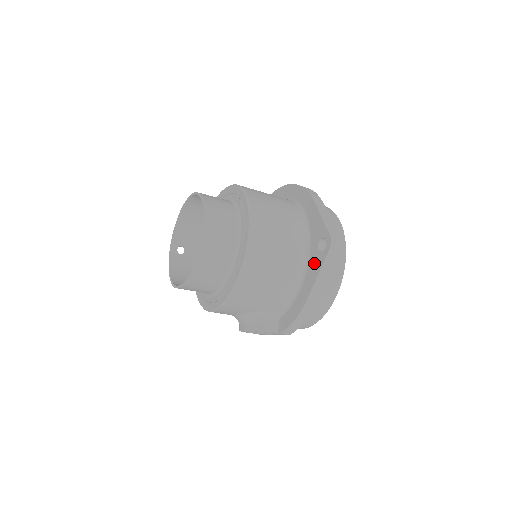
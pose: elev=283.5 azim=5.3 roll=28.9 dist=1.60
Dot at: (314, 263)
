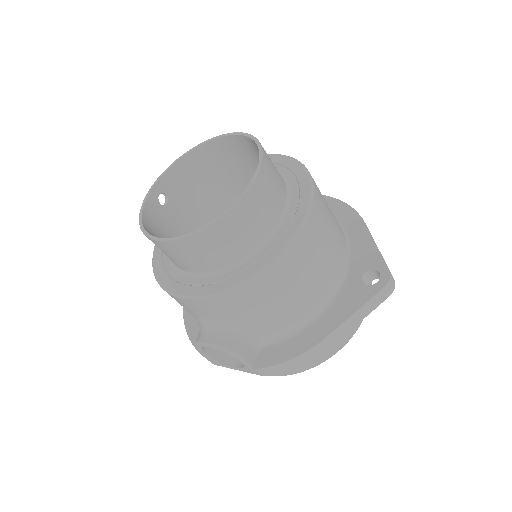
Dot at: (351, 295)
